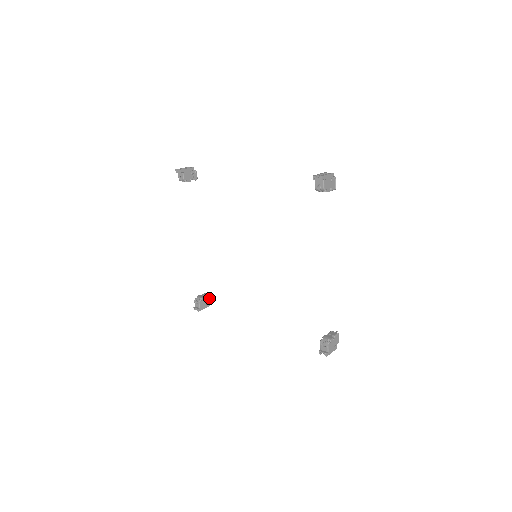
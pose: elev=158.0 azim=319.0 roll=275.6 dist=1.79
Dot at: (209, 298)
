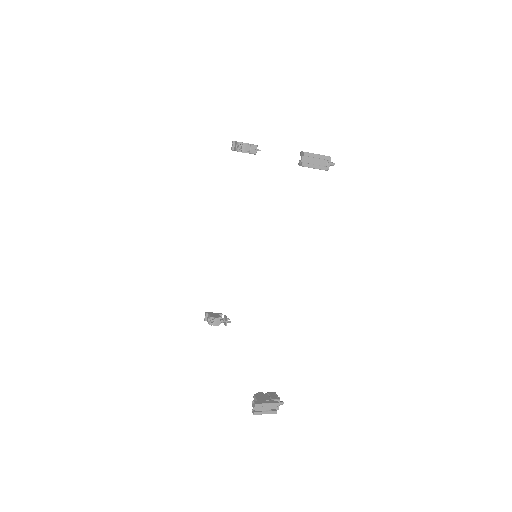
Dot at: (274, 396)
